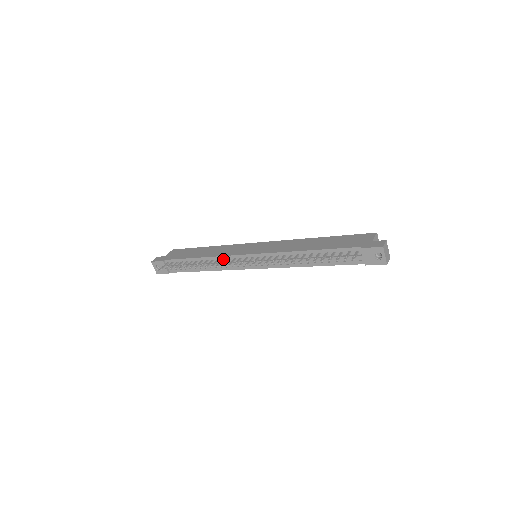
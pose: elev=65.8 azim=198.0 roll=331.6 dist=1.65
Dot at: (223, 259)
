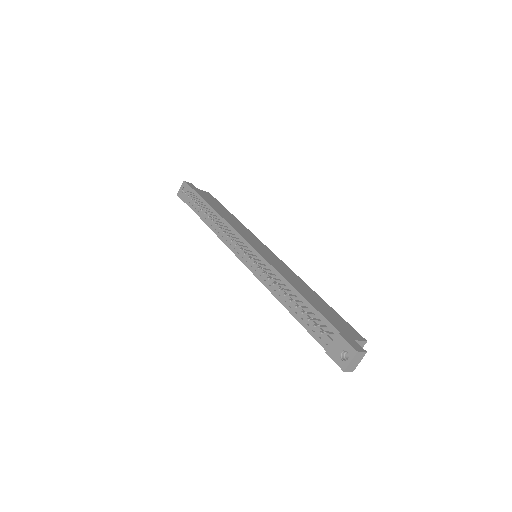
Dot at: (231, 230)
